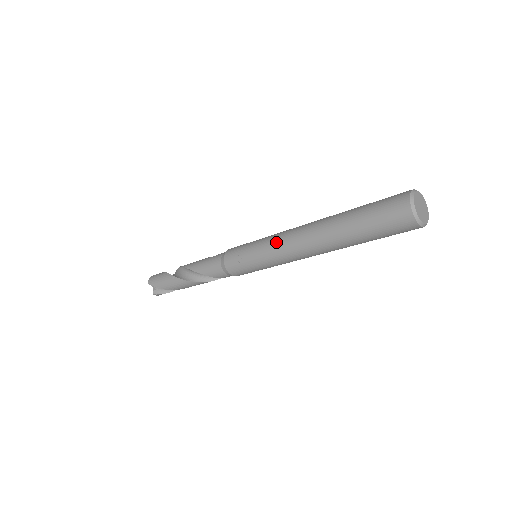
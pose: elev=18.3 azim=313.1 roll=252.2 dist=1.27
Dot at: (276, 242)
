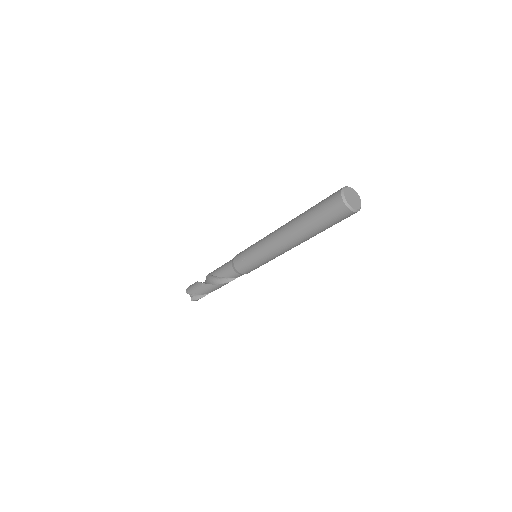
Dot at: (265, 242)
